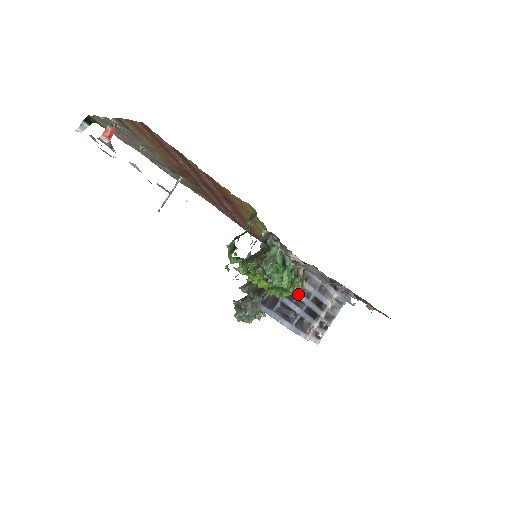
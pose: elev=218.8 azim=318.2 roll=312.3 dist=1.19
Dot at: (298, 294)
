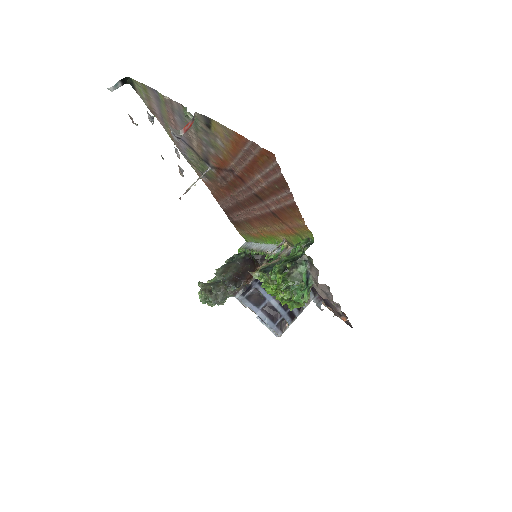
Dot at: occluded
